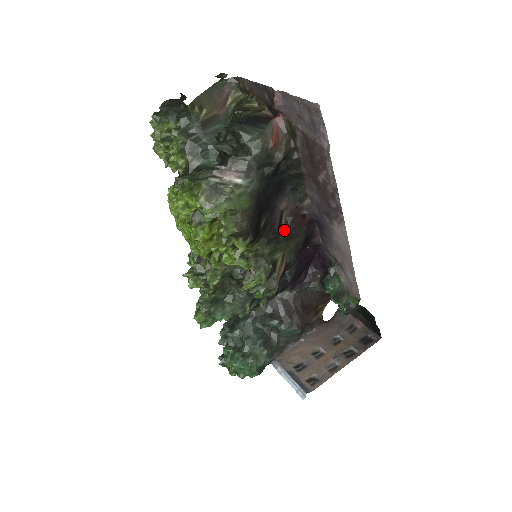
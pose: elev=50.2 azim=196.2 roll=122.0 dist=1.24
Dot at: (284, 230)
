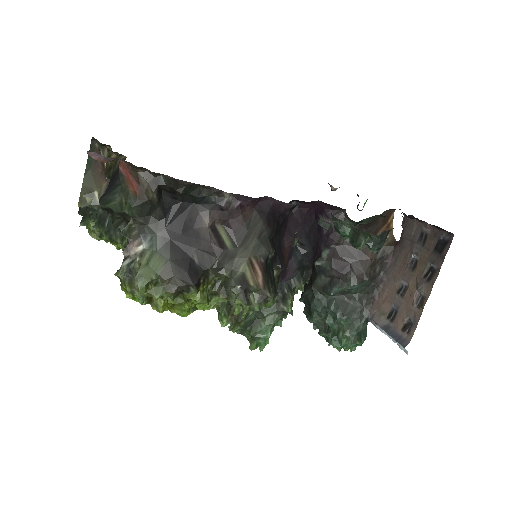
Dot at: (230, 239)
